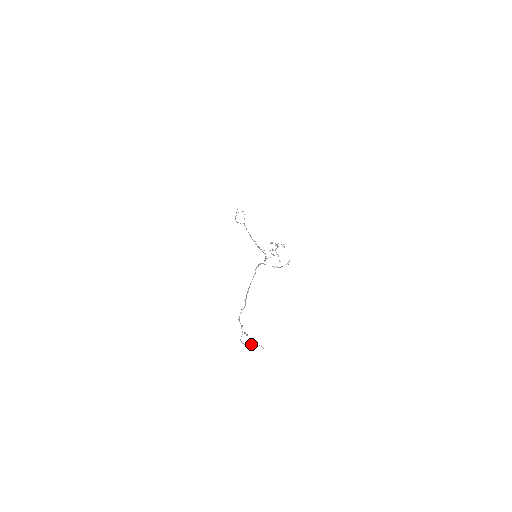
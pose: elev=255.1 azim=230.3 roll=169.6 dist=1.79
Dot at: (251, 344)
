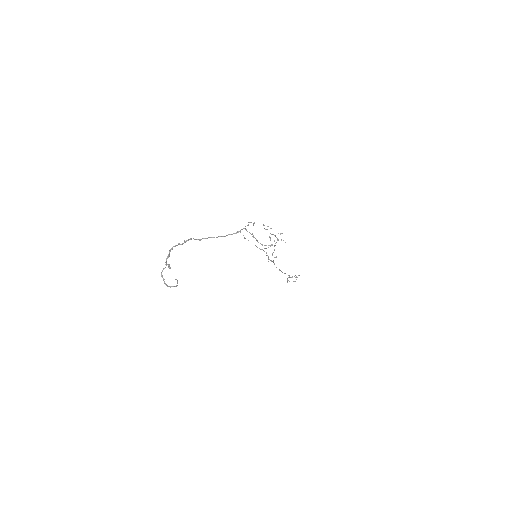
Dot at: (174, 286)
